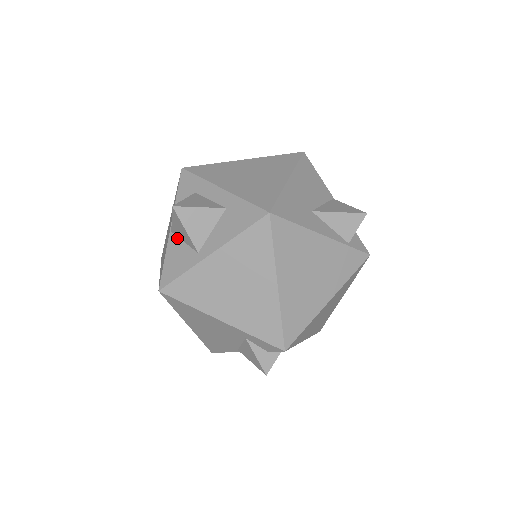
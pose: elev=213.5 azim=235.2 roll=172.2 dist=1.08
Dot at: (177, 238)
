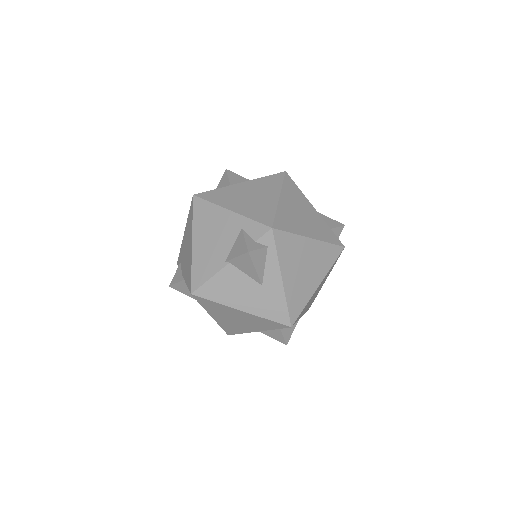
Dot at: occluded
